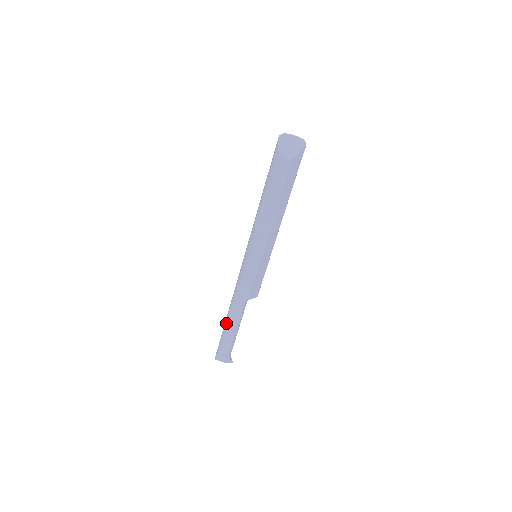
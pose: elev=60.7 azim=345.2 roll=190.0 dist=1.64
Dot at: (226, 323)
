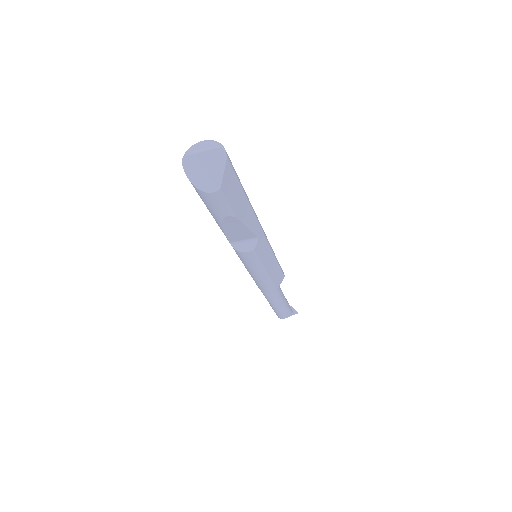
Dot at: (269, 303)
